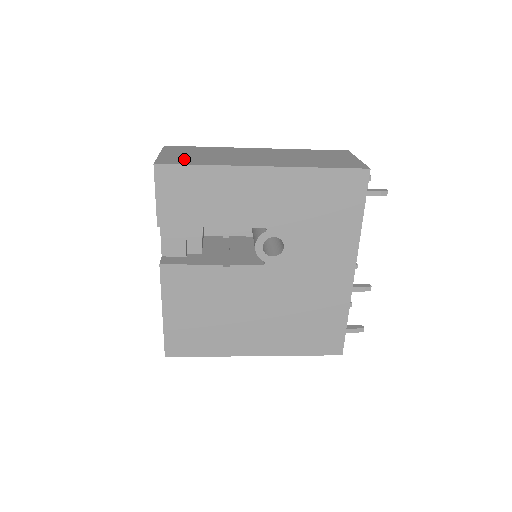
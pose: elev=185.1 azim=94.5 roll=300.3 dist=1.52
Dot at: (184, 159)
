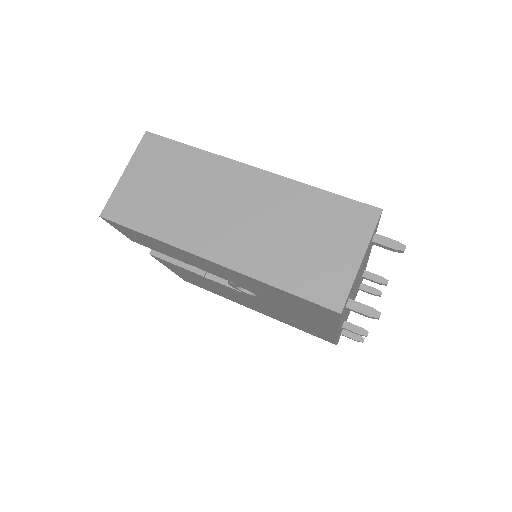
Dot at: (138, 205)
